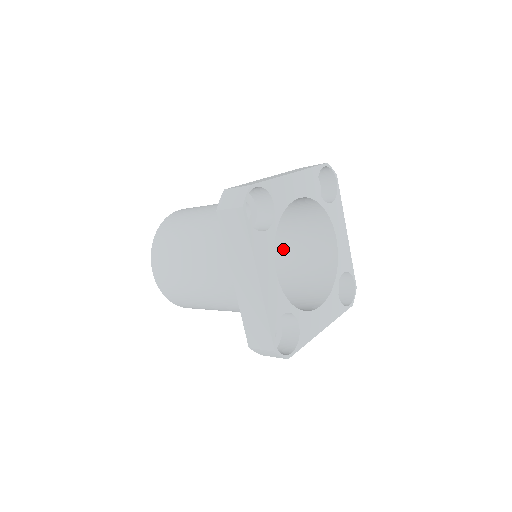
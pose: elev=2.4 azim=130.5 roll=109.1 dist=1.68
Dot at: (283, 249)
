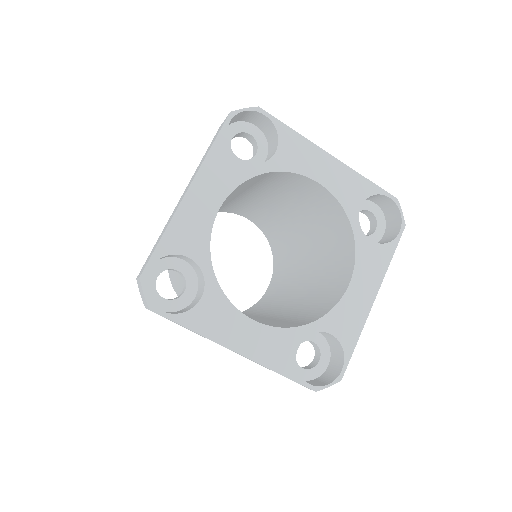
Dot at: (302, 294)
